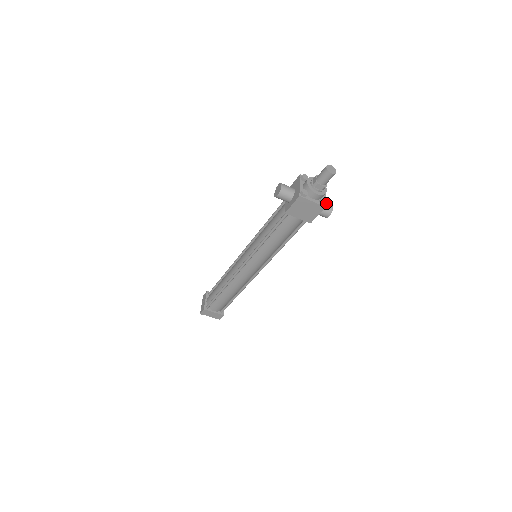
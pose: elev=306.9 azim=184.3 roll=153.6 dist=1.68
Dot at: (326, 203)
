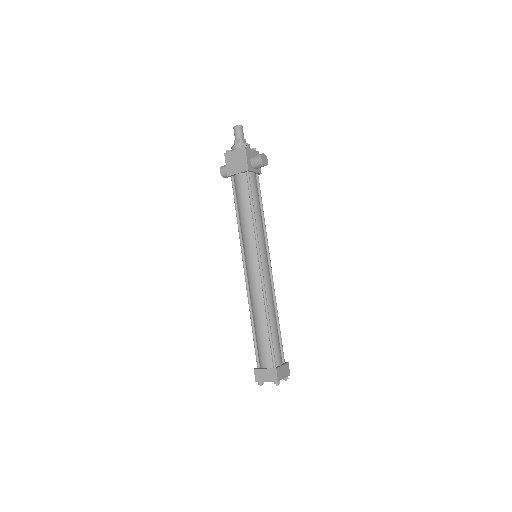
Dot at: occluded
